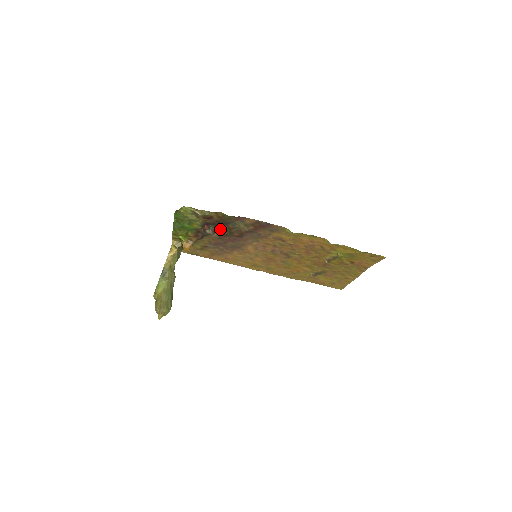
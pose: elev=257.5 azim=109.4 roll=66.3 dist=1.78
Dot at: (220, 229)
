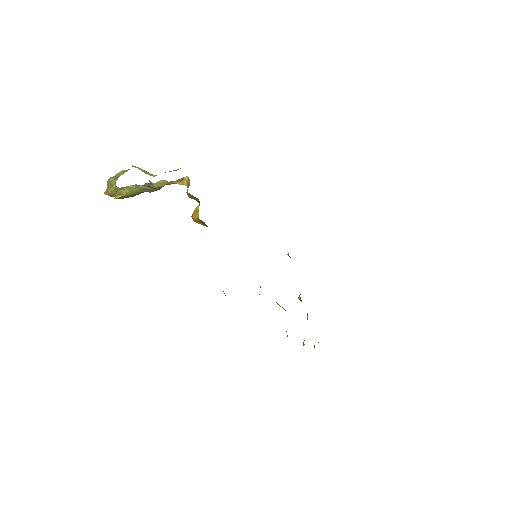
Dot at: occluded
